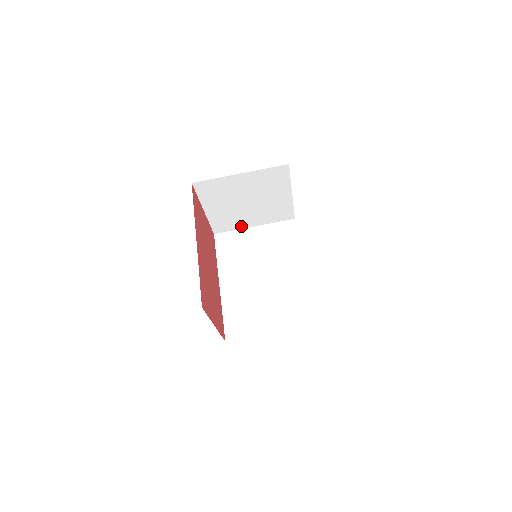
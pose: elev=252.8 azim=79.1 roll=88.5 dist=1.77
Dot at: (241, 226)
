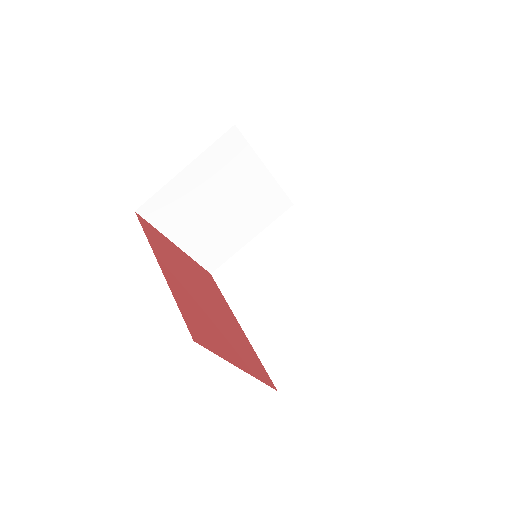
Dot at: (236, 247)
